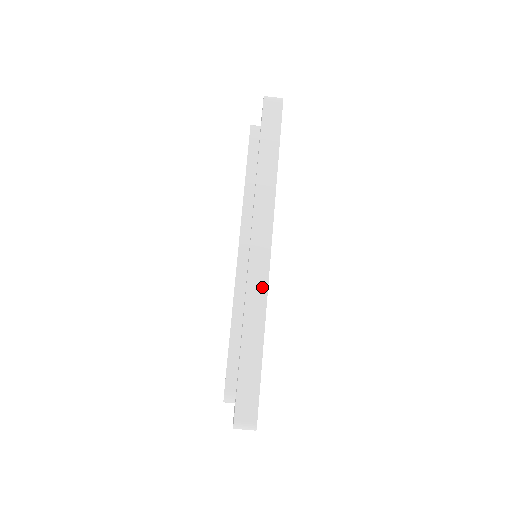
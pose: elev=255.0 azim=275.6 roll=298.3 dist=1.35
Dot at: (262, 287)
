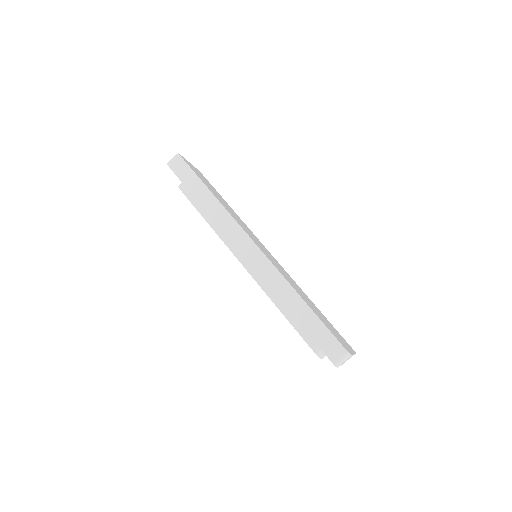
Dot at: (272, 270)
